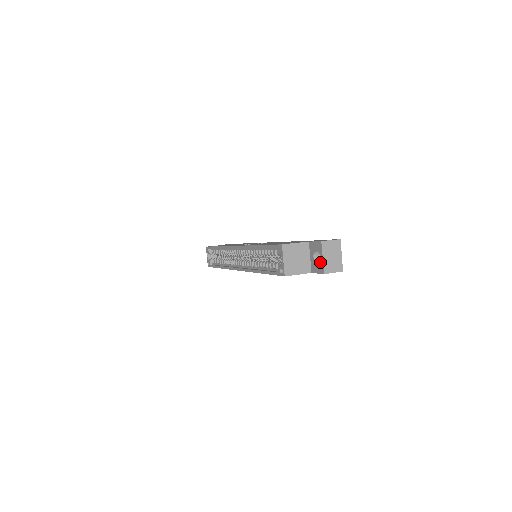
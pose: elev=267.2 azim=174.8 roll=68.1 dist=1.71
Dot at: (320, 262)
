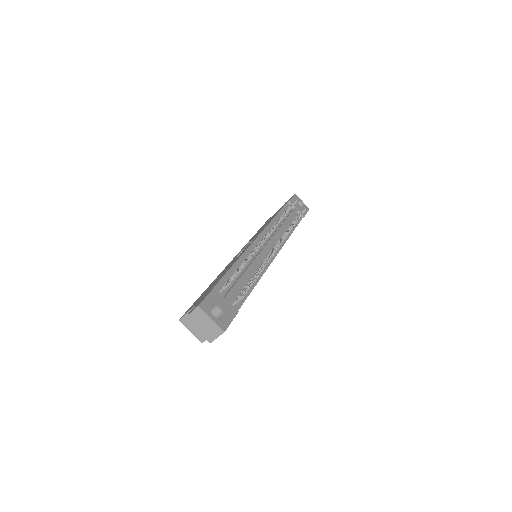
Dot at: occluded
